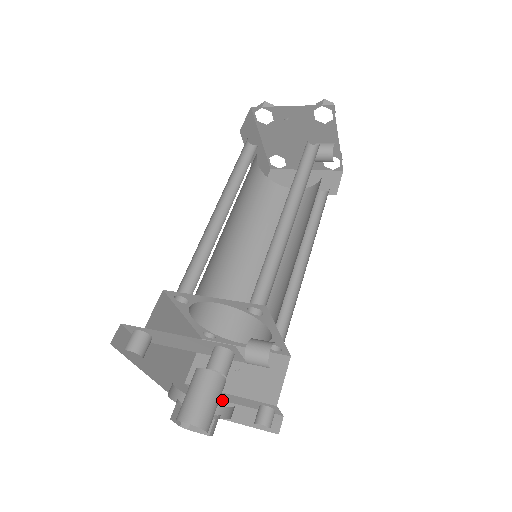
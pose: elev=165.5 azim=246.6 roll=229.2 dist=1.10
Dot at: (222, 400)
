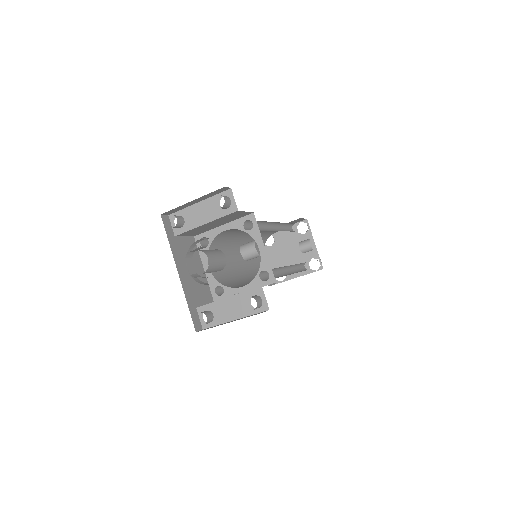
Dot at: (223, 323)
